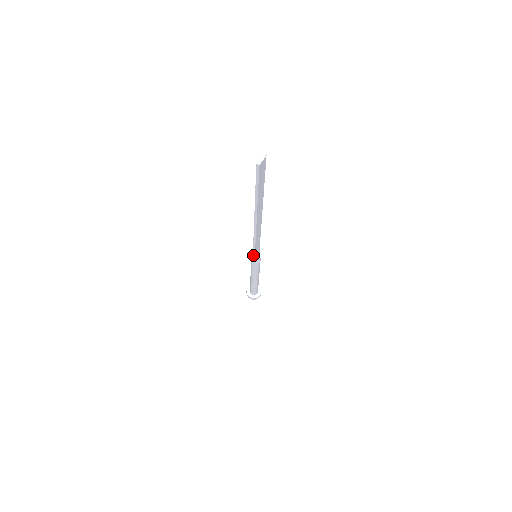
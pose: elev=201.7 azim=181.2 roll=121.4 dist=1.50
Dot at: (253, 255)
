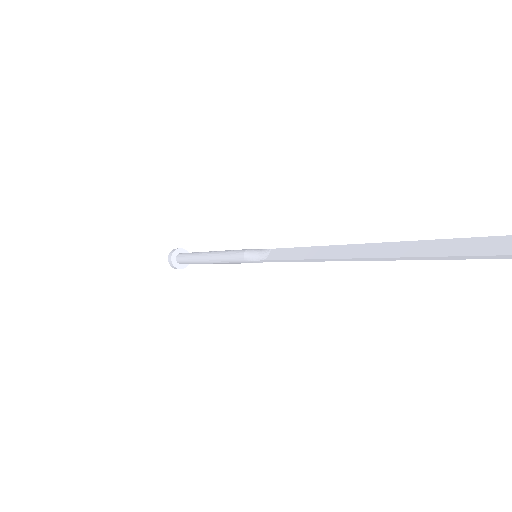
Dot at: (261, 260)
